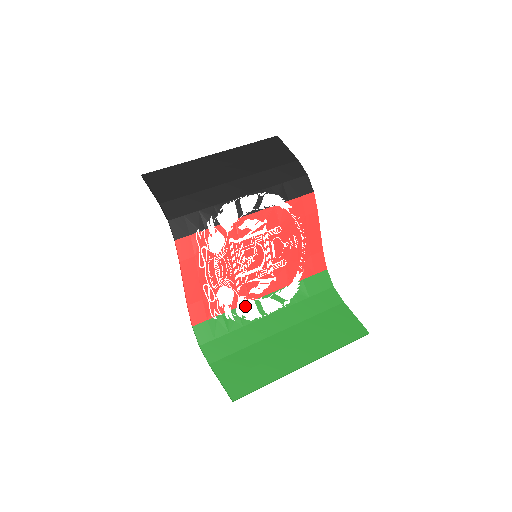
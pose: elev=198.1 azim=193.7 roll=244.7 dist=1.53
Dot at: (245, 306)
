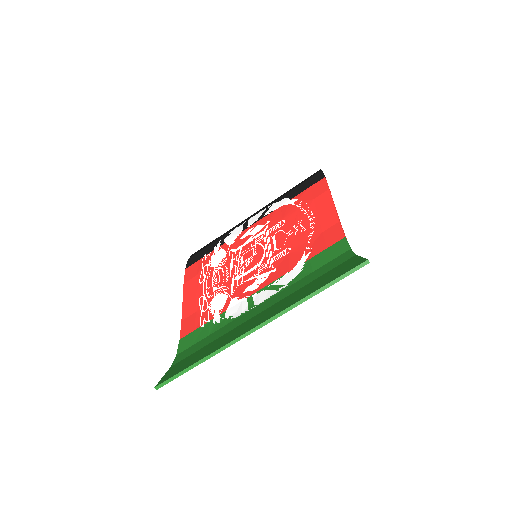
Dot at: (236, 306)
